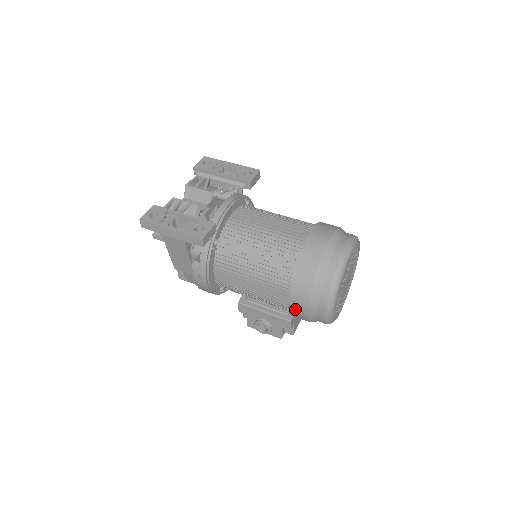
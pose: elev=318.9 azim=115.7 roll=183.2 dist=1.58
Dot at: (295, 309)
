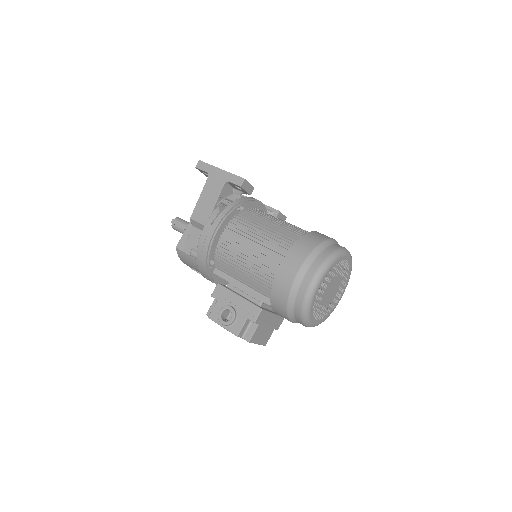
Dot at: (285, 270)
